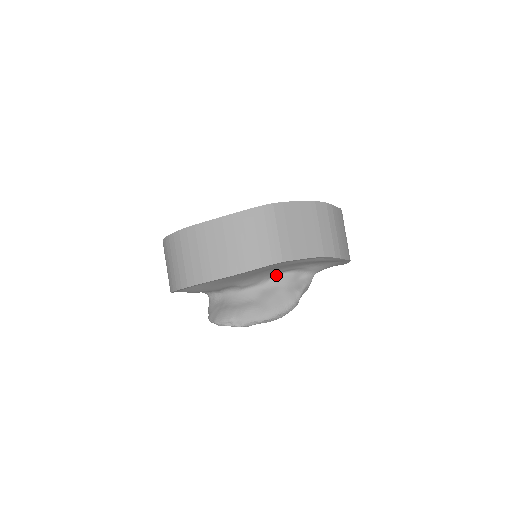
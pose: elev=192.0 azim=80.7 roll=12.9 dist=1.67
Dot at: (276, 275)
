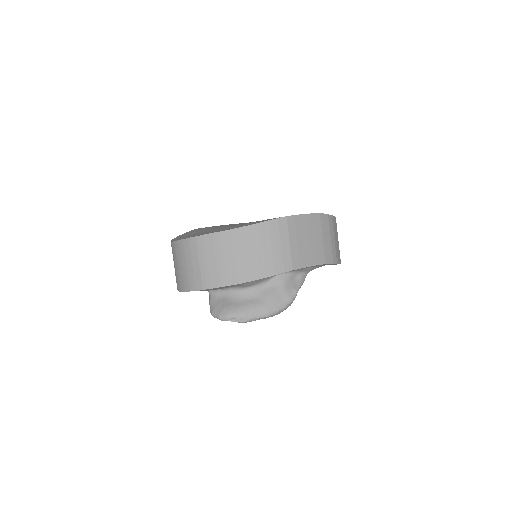
Dot at: (276, 275)
